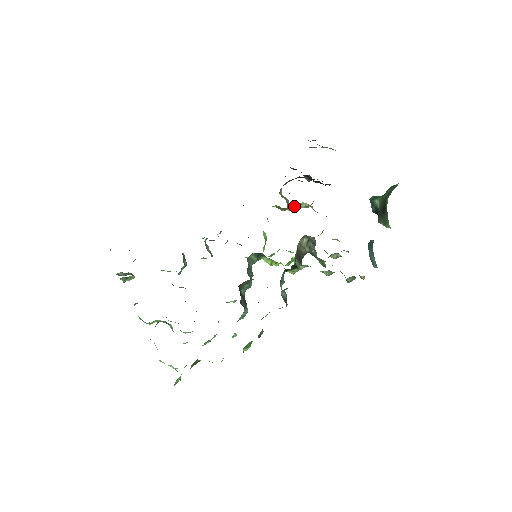
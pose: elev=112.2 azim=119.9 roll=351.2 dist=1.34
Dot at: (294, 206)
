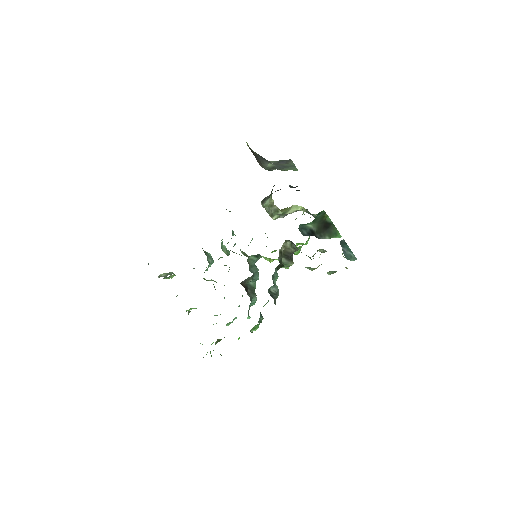
Dot at: (286, 210)
